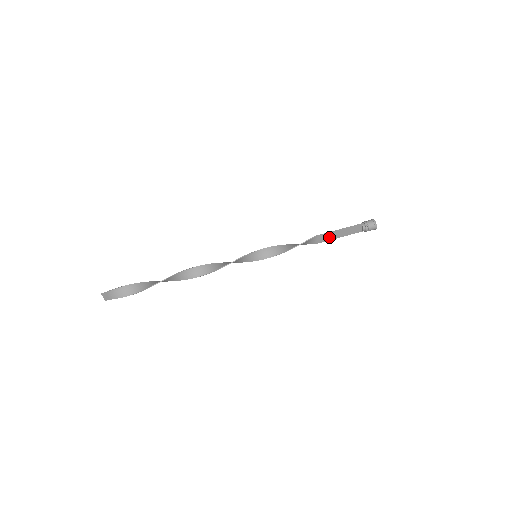
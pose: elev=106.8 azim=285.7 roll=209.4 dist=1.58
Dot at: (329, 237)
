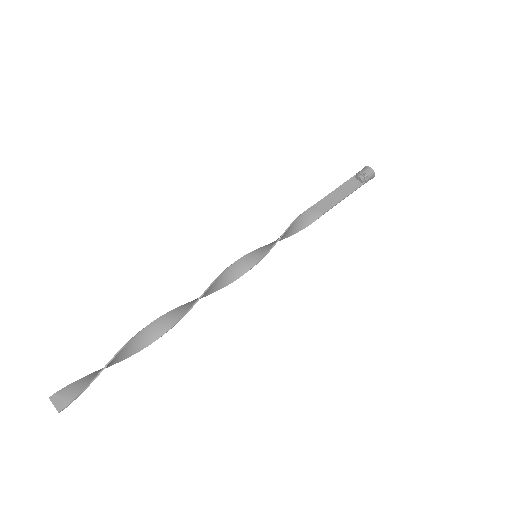
Dot at: (330, 203)
